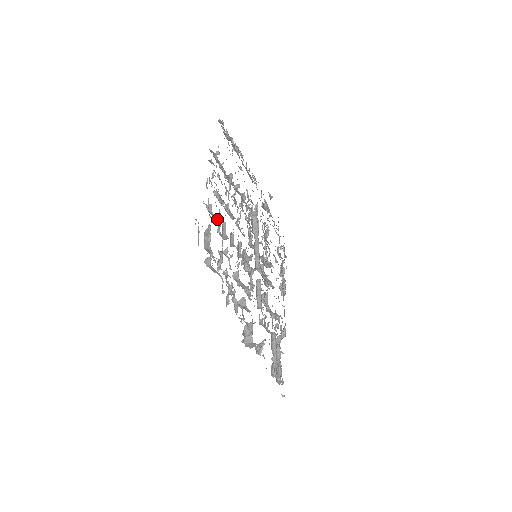
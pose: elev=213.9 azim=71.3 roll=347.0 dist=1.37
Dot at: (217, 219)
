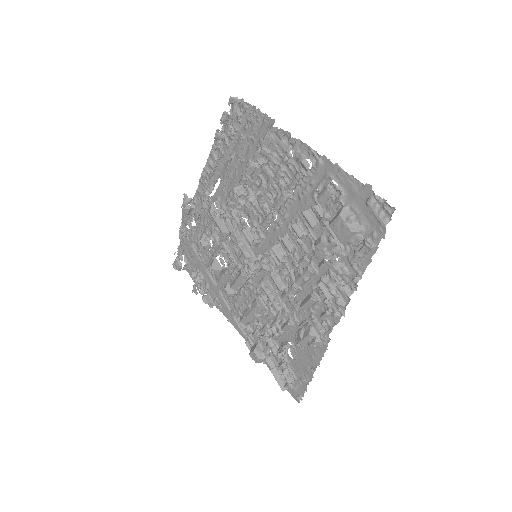
Dot at: (325, 203)
